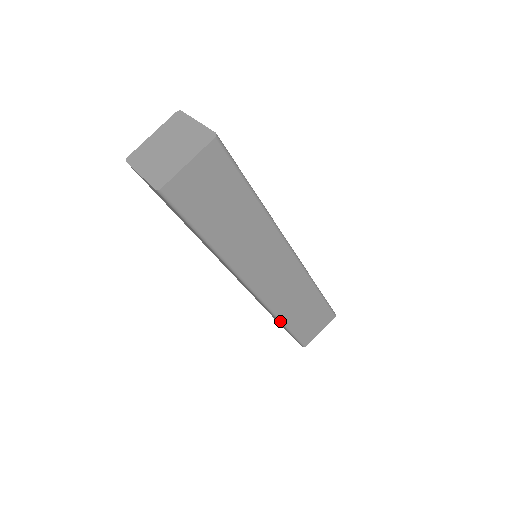
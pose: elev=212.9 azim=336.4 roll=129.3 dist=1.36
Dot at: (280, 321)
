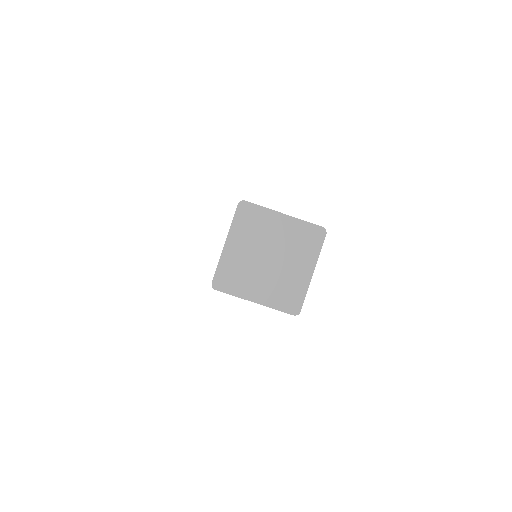
Dot at: occluded
